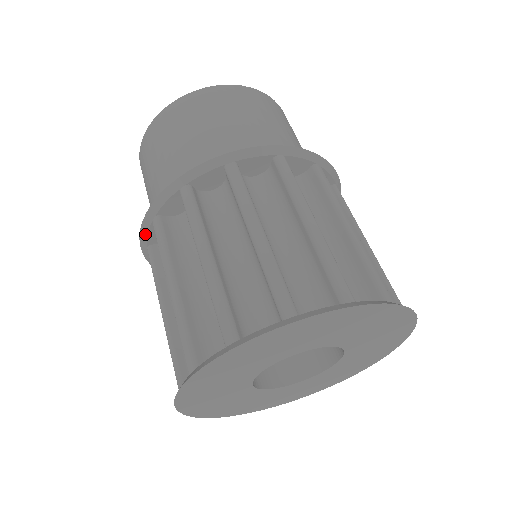
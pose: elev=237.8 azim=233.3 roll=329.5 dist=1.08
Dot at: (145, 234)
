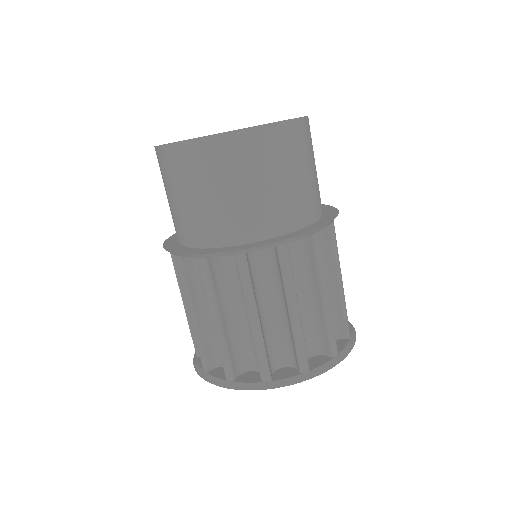
Dot at: occluded
